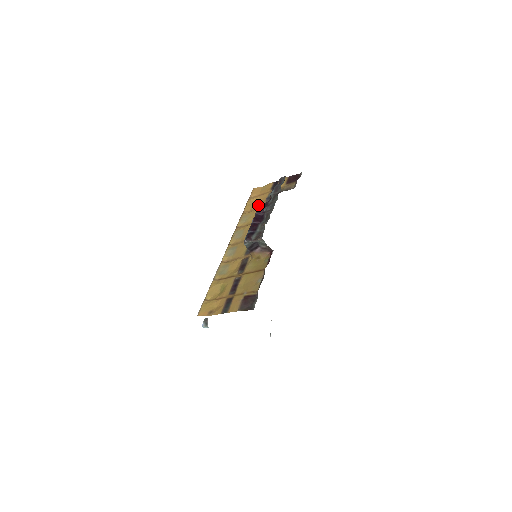
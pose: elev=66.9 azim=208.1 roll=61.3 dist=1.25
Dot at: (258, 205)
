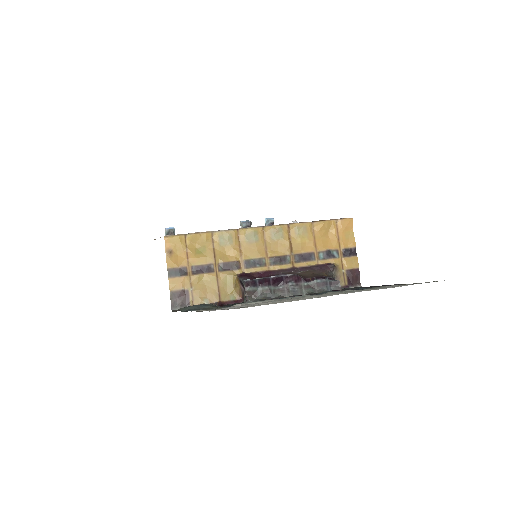
Dot at: (321, 240)
